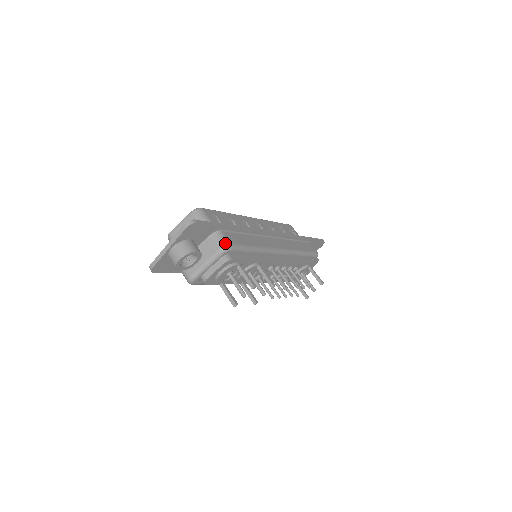
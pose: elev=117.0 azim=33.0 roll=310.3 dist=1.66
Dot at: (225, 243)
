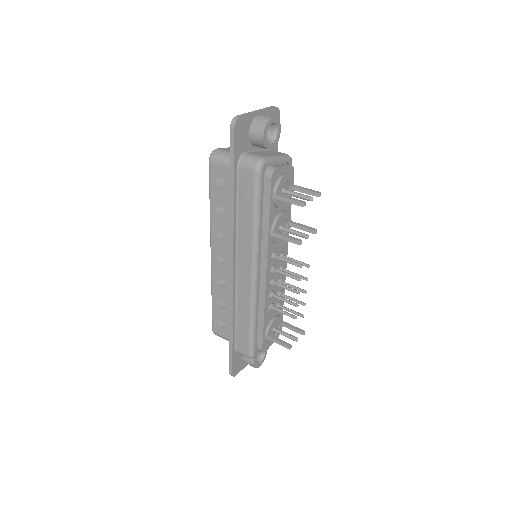
Dot at: occluded
